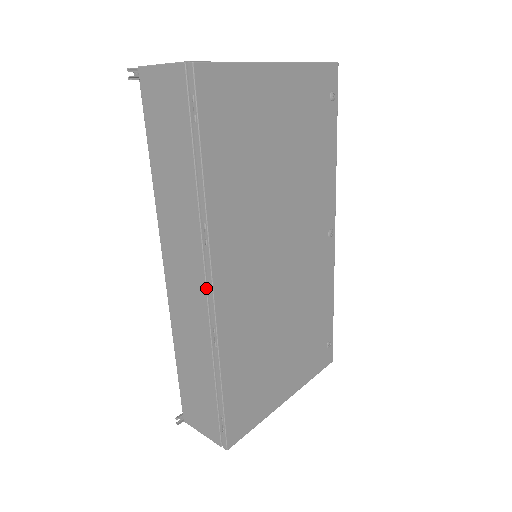
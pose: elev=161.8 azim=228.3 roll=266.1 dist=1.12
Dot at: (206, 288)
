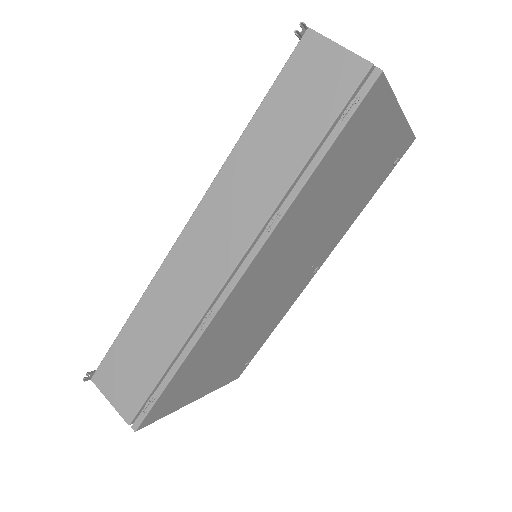
Dot at: (233, 270)
